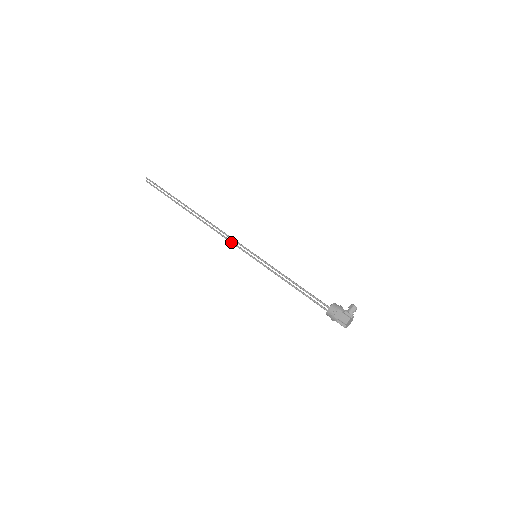
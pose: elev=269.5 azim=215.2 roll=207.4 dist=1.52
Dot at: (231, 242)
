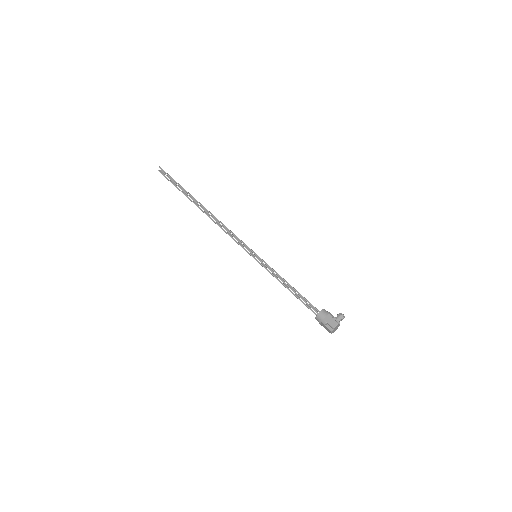
Dot at: (234, 239)
